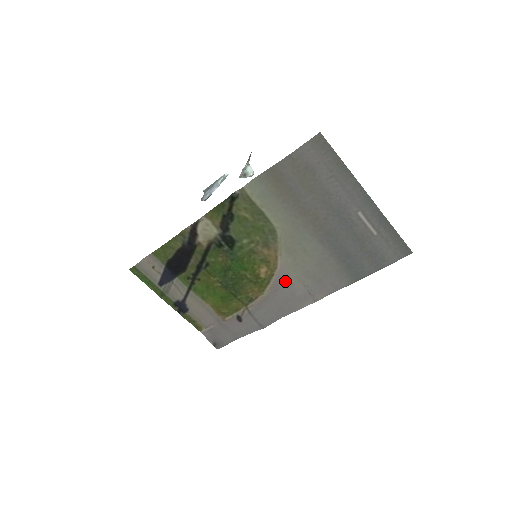
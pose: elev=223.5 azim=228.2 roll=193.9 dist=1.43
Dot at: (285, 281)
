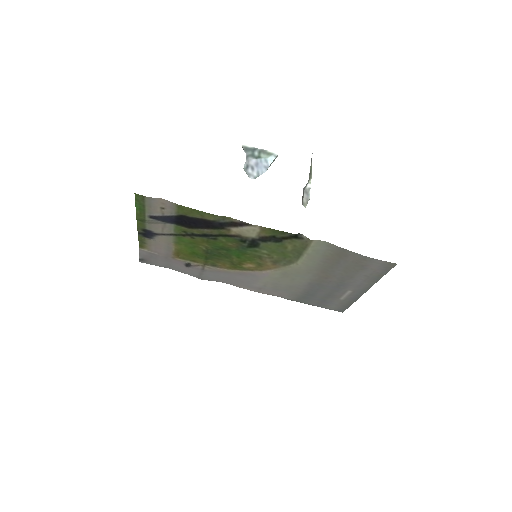
Dot at: (255, 277)
